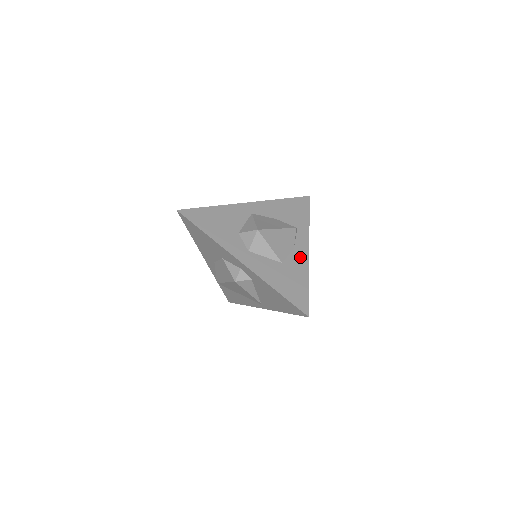
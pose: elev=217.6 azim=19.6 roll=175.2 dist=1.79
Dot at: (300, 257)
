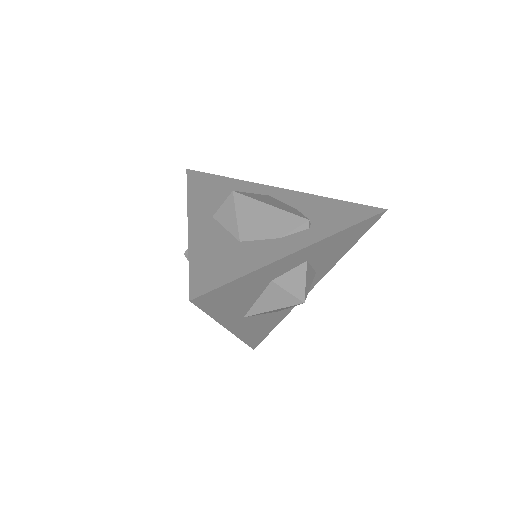
Dot at: (276, 248)
